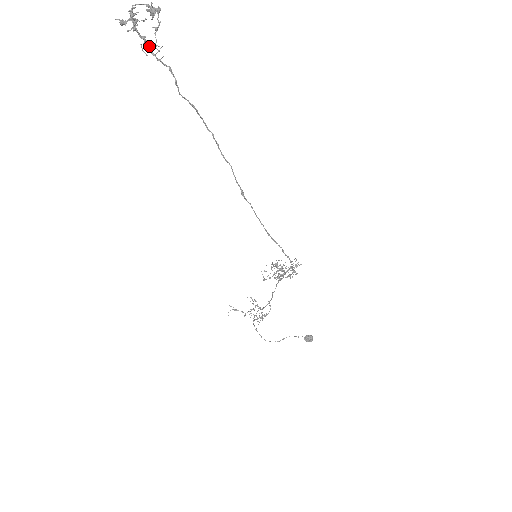
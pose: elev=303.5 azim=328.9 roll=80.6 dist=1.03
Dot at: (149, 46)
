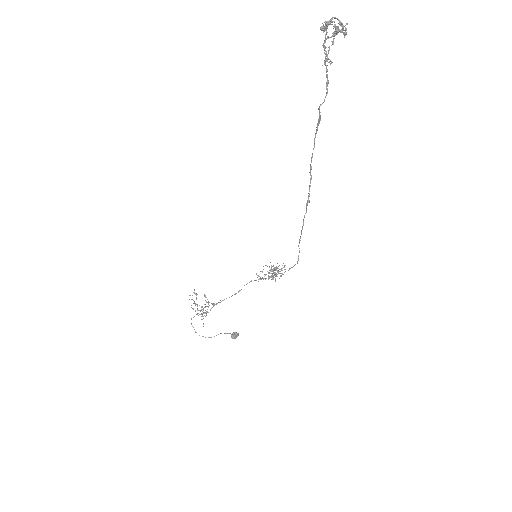
Dot at: (327, 57)
